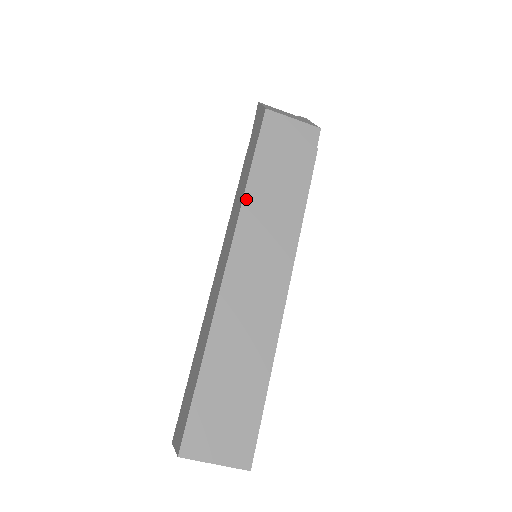
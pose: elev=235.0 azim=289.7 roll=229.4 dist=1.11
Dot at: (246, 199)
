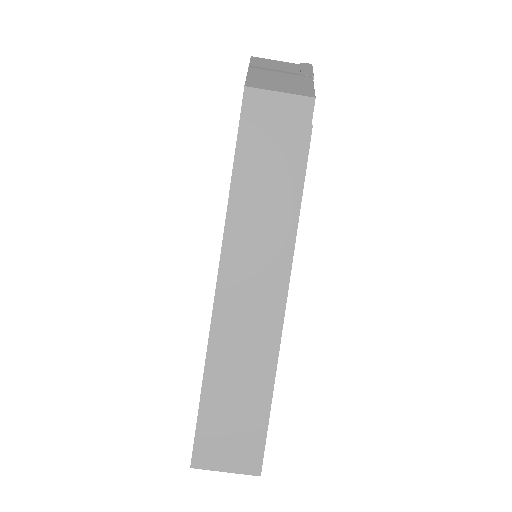
Dot at: (231, 205)
